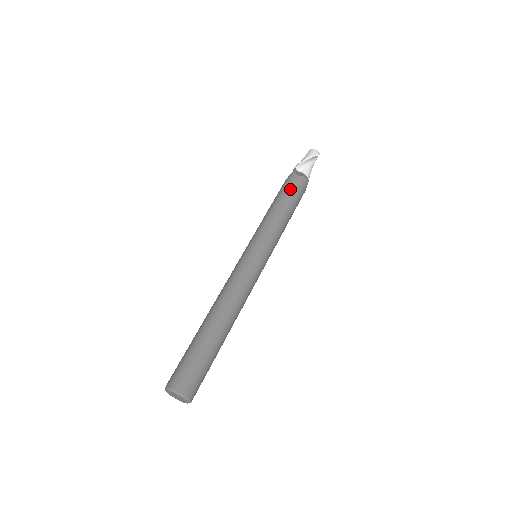
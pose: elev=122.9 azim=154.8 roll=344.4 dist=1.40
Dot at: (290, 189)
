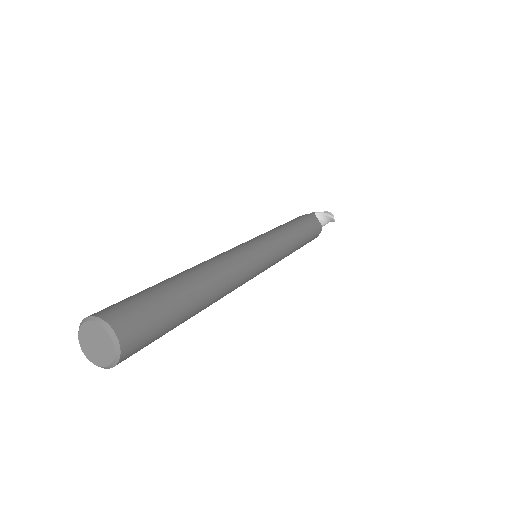
Dot at: (310, 224)
